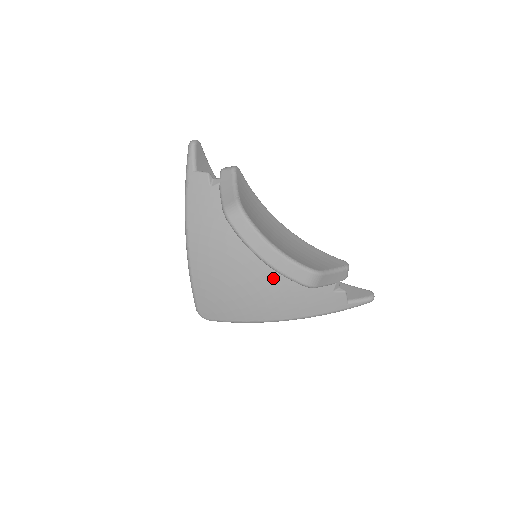
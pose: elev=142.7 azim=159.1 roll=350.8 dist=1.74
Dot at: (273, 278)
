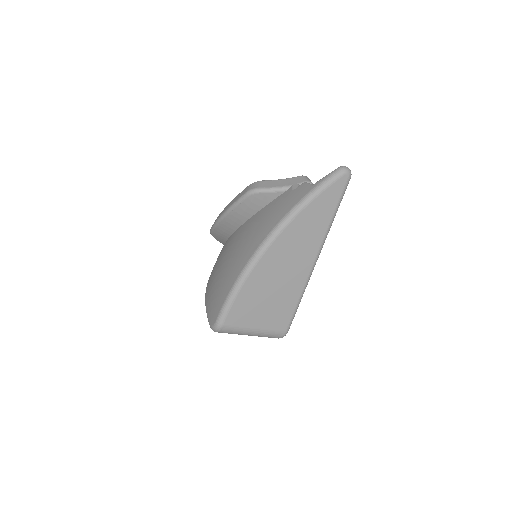
Dot at: (244, 230)
